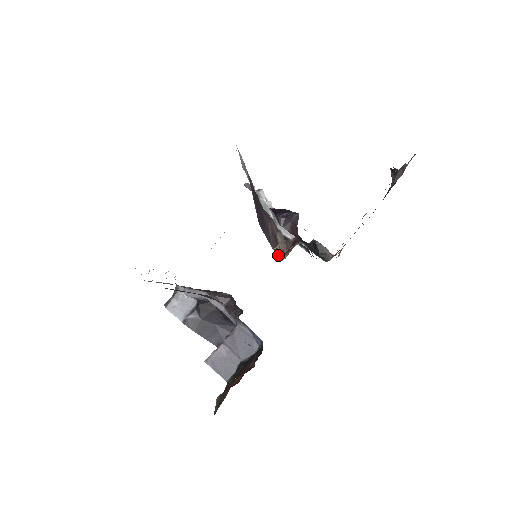
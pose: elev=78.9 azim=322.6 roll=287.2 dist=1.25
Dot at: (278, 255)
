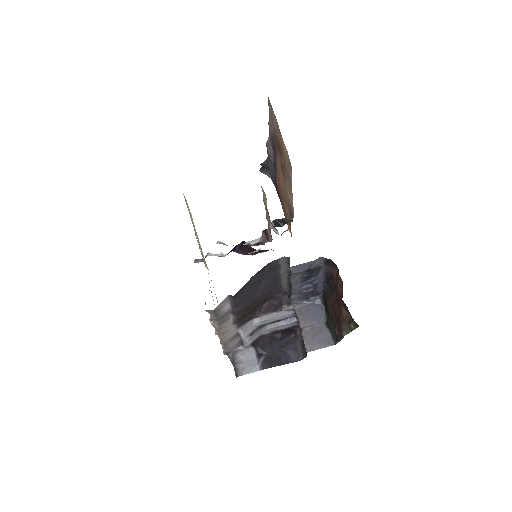
Dot at: occluded
